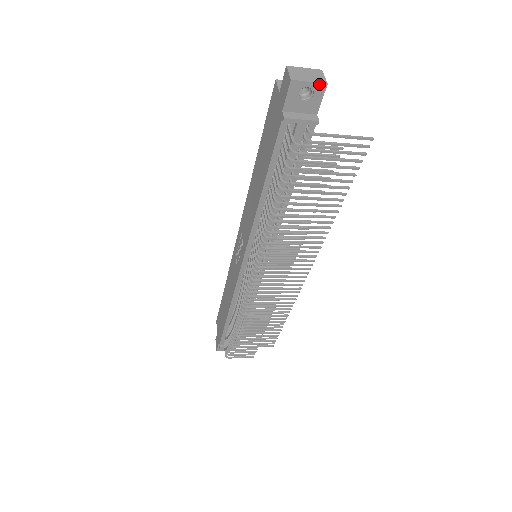
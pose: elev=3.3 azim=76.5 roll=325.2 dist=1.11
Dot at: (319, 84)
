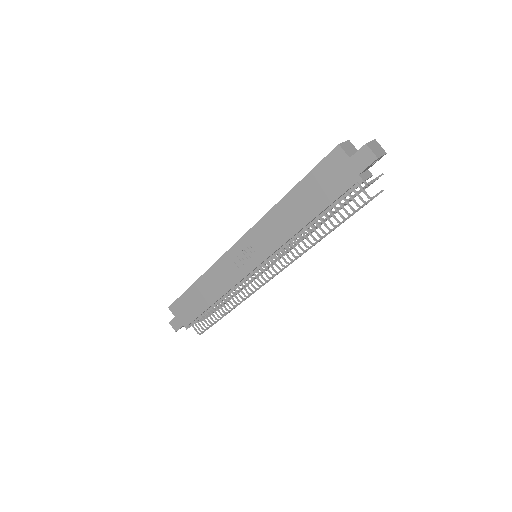
Dot at: occluded
